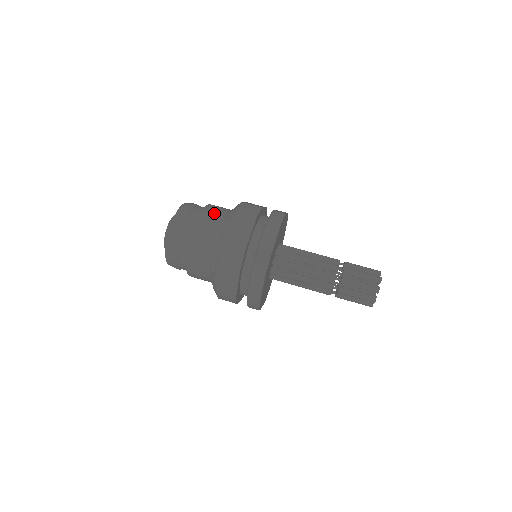
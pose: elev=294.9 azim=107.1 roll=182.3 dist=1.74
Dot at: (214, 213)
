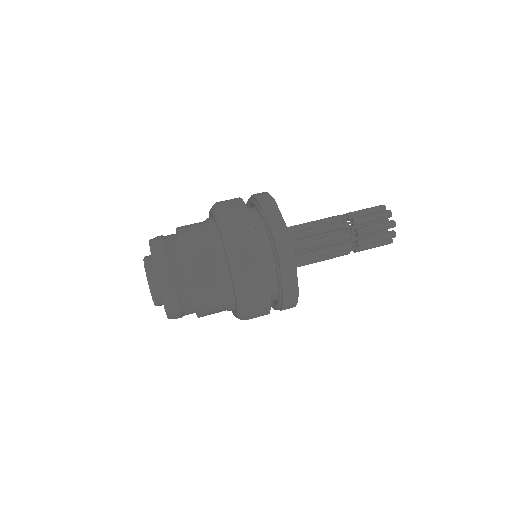
Dot at: occluded
